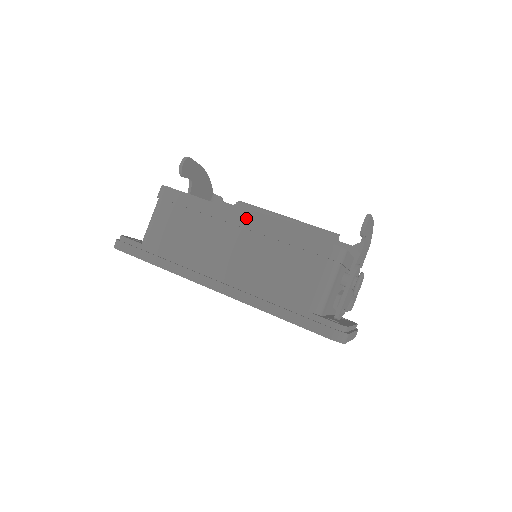
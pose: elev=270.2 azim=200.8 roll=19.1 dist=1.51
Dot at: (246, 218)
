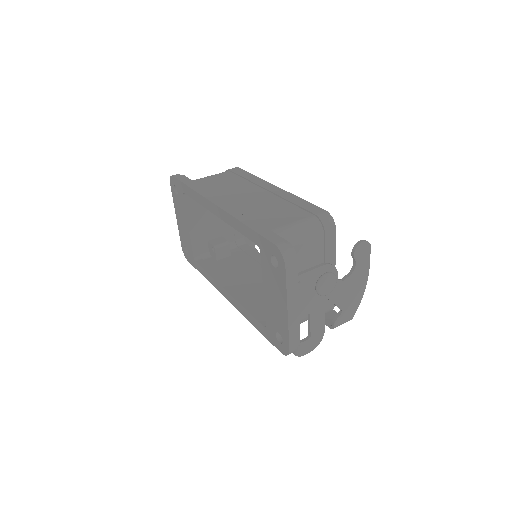
Dot at: (276, 188)
